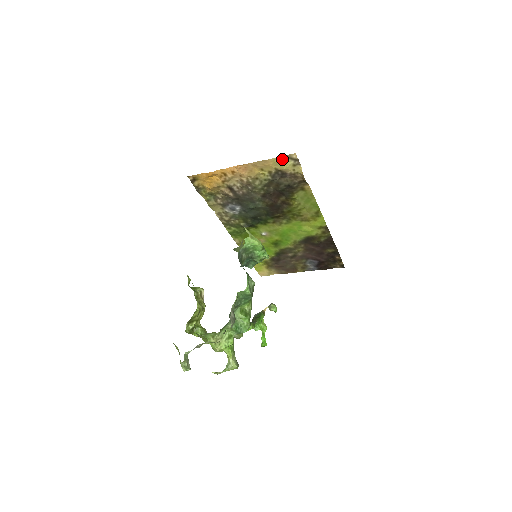
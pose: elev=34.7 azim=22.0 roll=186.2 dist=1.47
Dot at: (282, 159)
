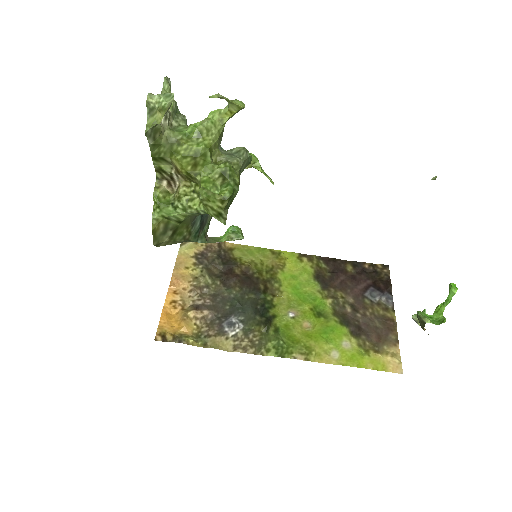
Dot at: (184, 248)
